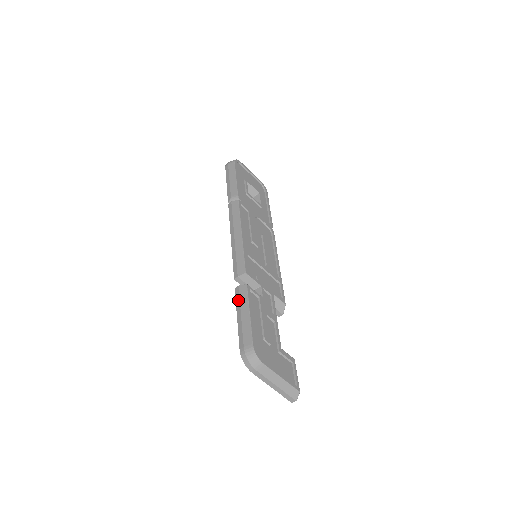
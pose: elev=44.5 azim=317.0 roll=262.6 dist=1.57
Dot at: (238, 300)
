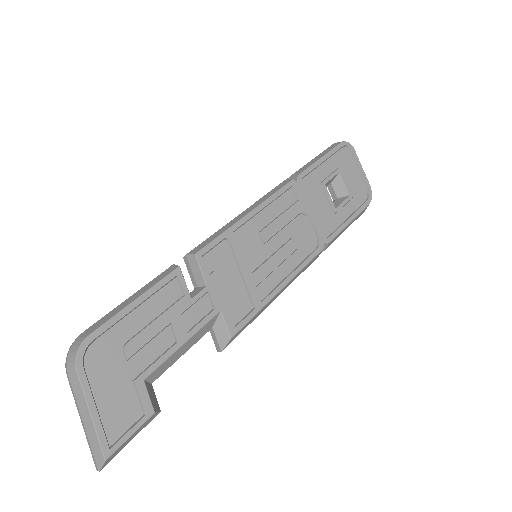
Dot at: occluded
